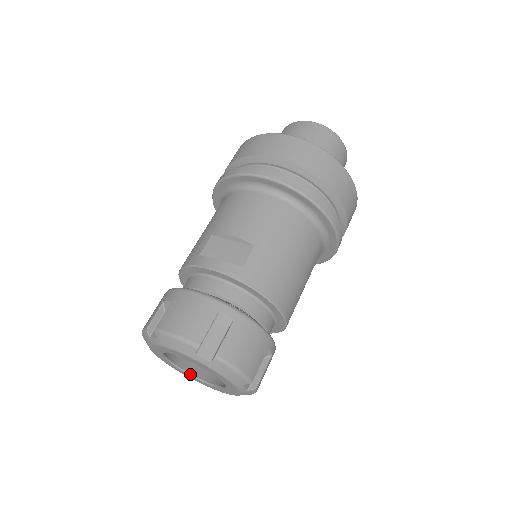
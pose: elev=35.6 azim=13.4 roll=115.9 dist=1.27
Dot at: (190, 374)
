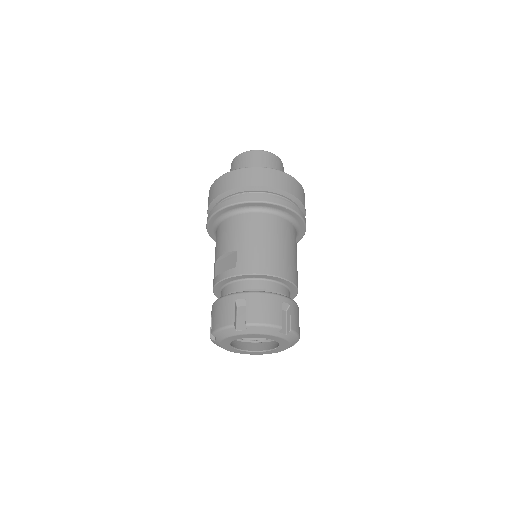
Dot at: (261, 351)
